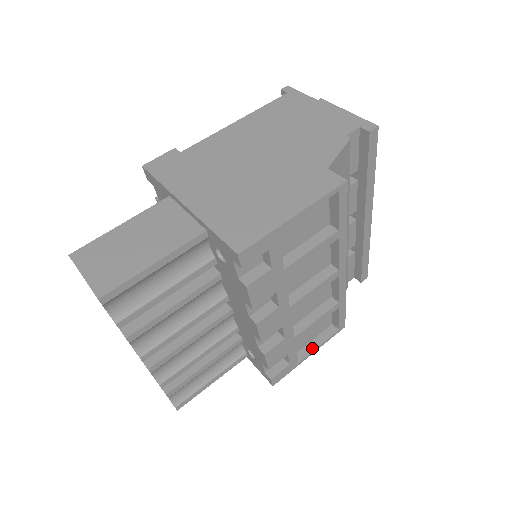
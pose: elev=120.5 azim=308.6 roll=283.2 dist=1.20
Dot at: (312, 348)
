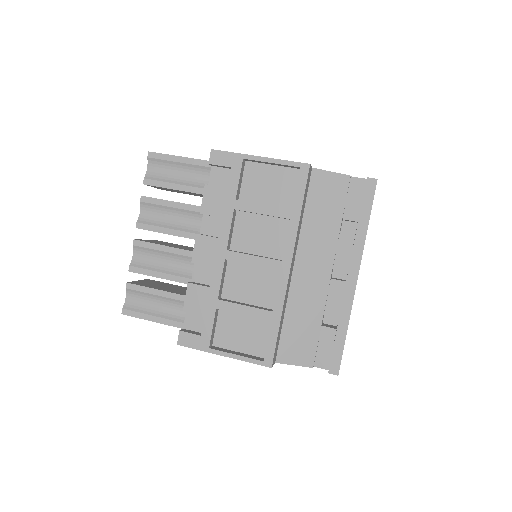
Dot at: (230, 352)
